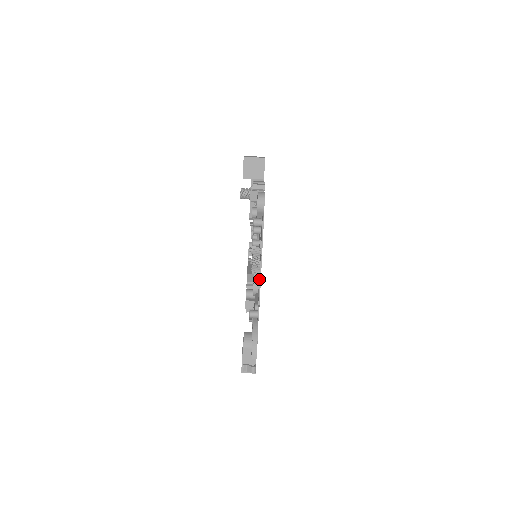
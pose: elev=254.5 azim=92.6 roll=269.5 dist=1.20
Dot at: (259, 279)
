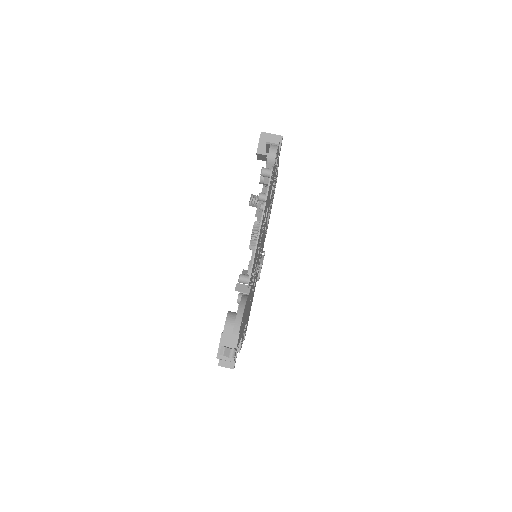
Dot at: occluded
